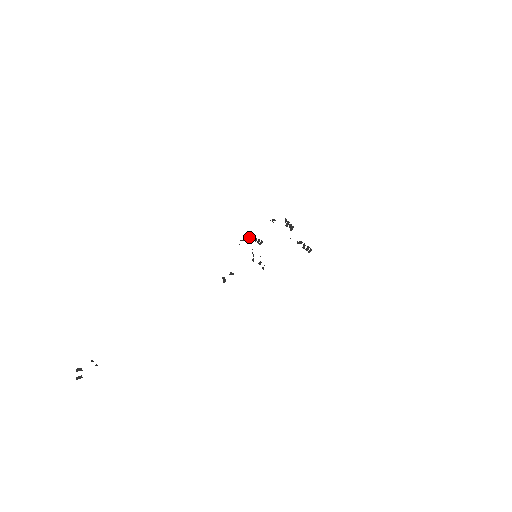
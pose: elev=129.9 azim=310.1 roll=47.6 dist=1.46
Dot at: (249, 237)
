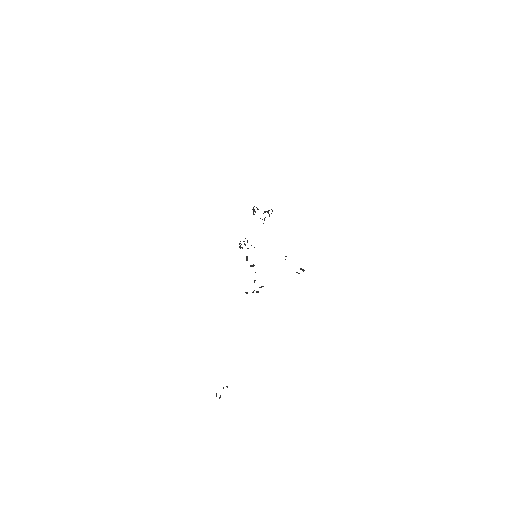
Dot at: occluded
